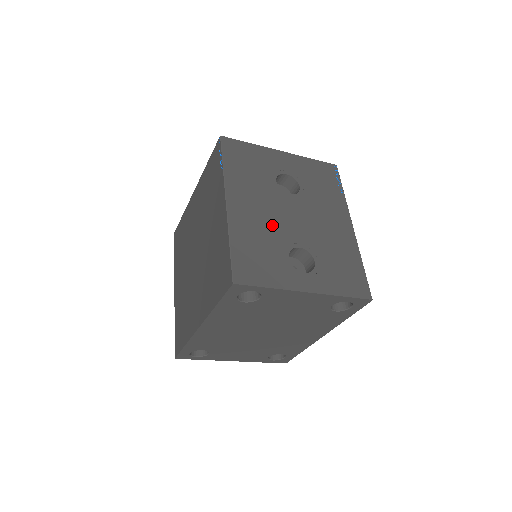
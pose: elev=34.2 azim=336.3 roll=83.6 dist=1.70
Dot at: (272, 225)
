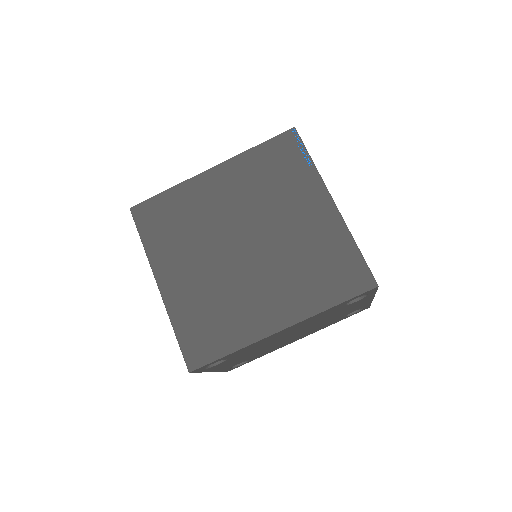
Dot at: occluded
